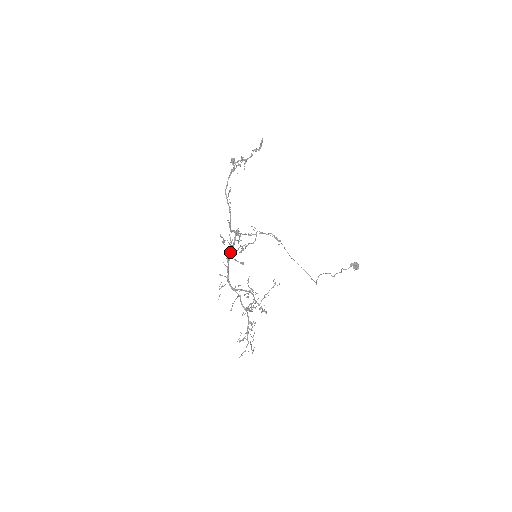
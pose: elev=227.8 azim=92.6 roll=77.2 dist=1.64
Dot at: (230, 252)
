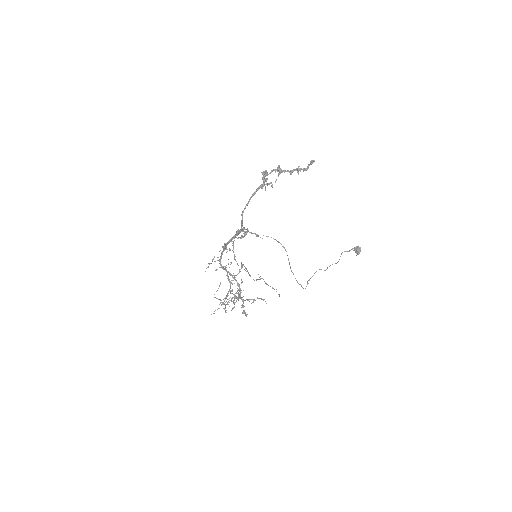
Dot at: (230, 240)
